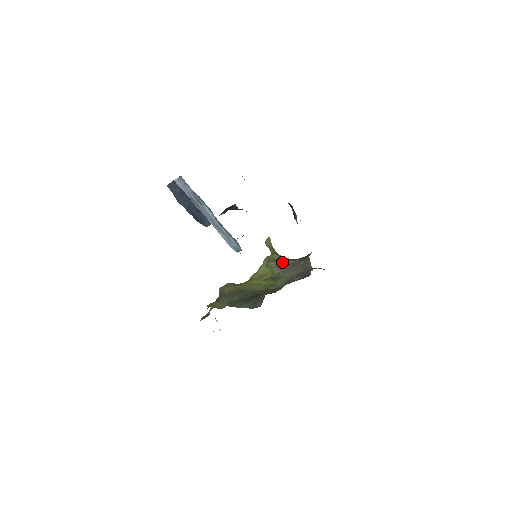
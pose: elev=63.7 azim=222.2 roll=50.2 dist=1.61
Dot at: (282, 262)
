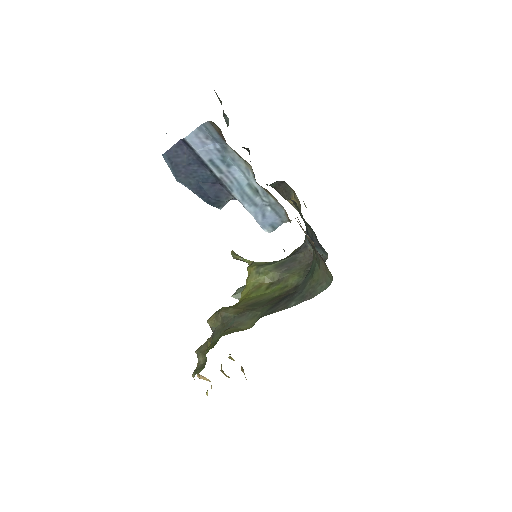
Dot at: (276, 263)
